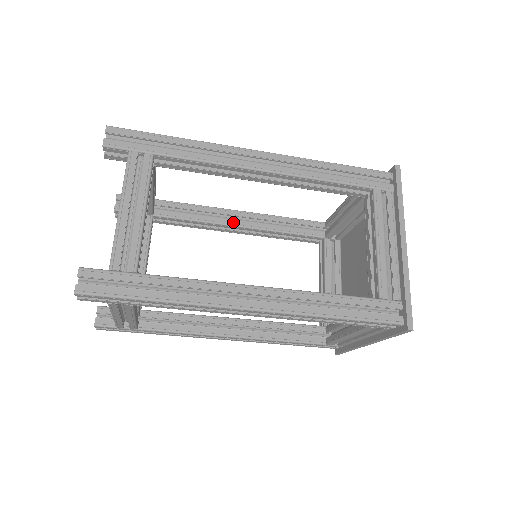
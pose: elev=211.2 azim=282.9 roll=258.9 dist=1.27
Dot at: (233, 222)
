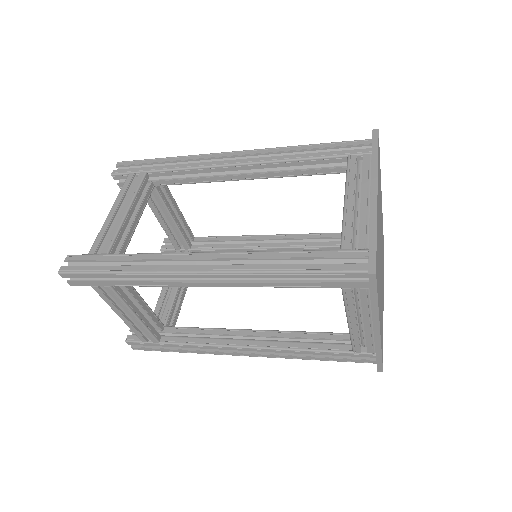
Dot at: (261, 245)
